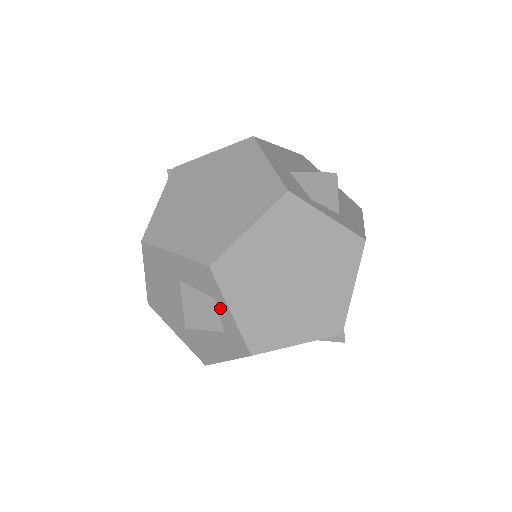
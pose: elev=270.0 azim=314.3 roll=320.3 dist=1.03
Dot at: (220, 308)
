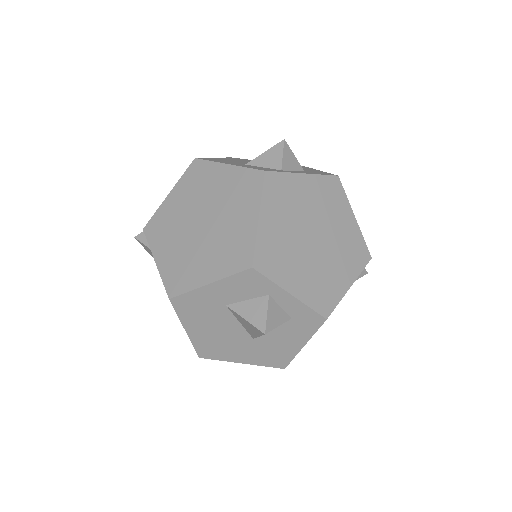
Dot at: (278, 299)
